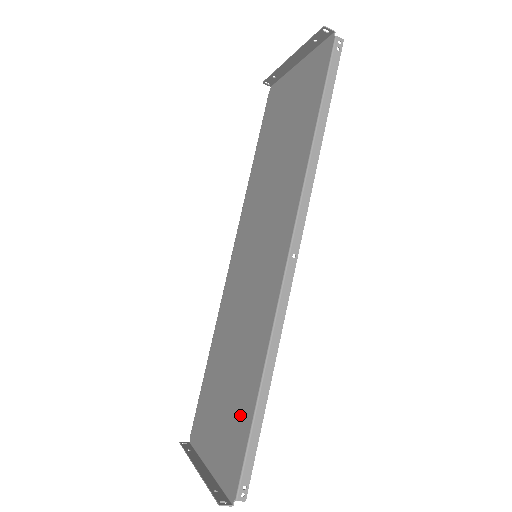
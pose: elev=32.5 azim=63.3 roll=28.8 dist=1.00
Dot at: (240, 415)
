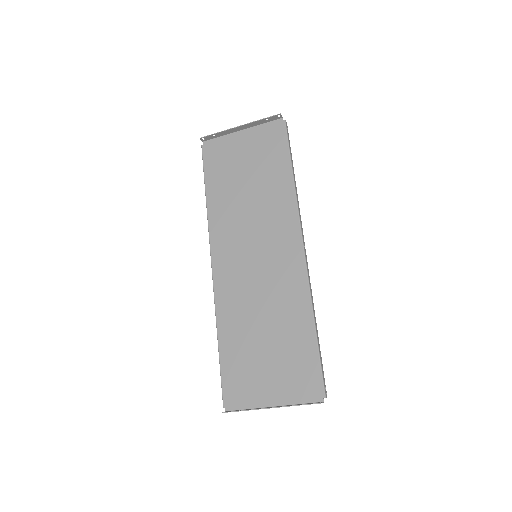
Dot at: (300, 352)
